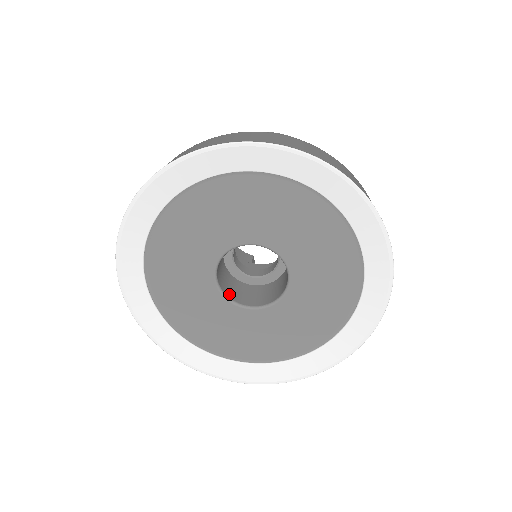
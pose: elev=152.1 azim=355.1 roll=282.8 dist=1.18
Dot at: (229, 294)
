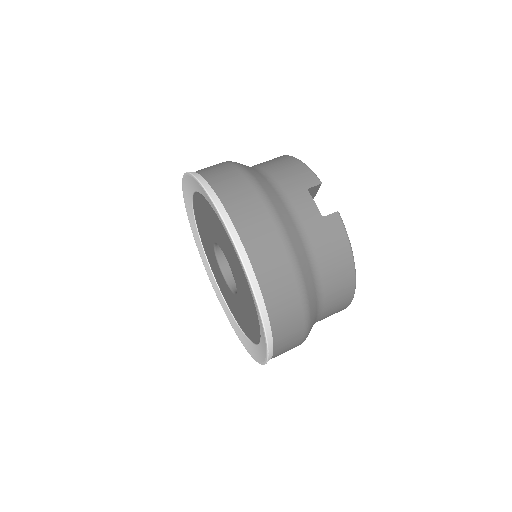
Dot at: (220, 253)
